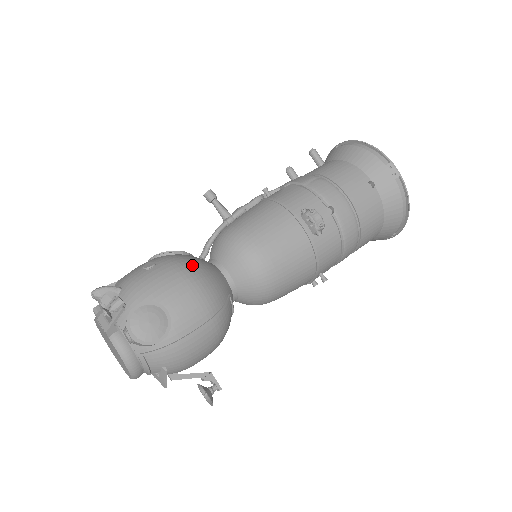
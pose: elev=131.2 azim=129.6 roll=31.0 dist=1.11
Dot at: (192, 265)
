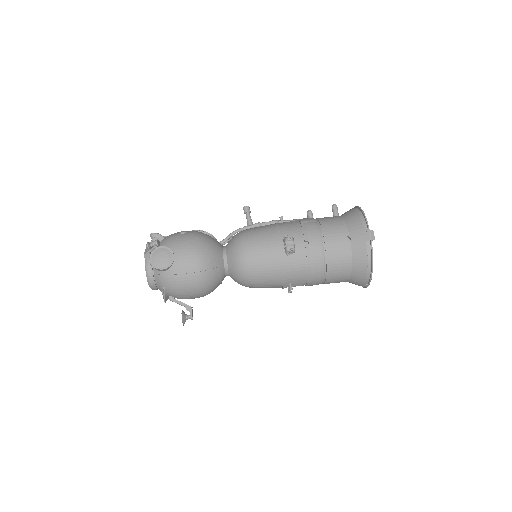
Dot at: (204, 240)
